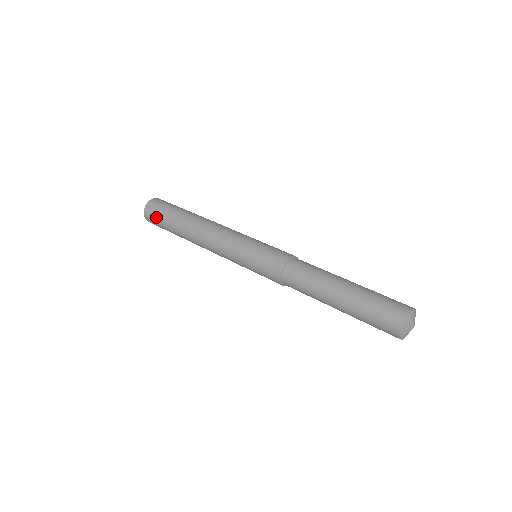
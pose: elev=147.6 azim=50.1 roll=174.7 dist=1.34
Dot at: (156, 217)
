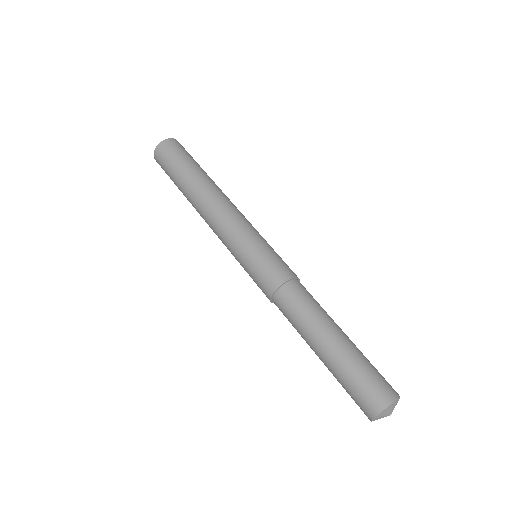
Dot at: (166, 162)
